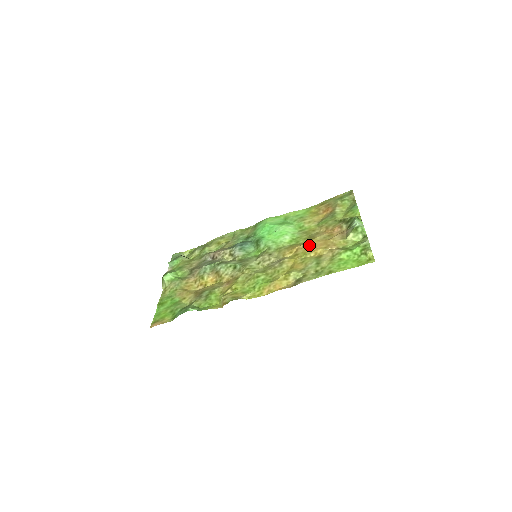
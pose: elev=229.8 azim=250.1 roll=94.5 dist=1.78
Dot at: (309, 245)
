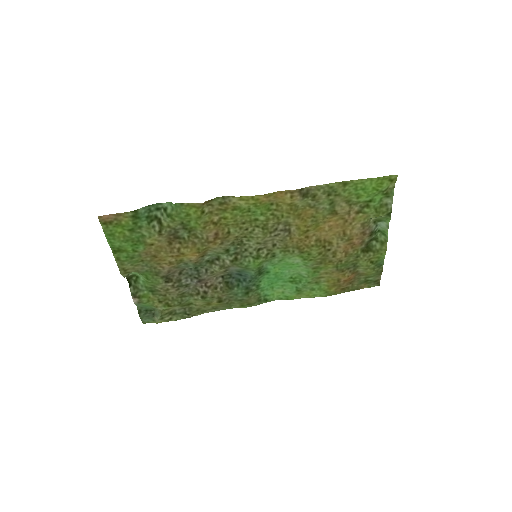
Dot at: (323, 235)
